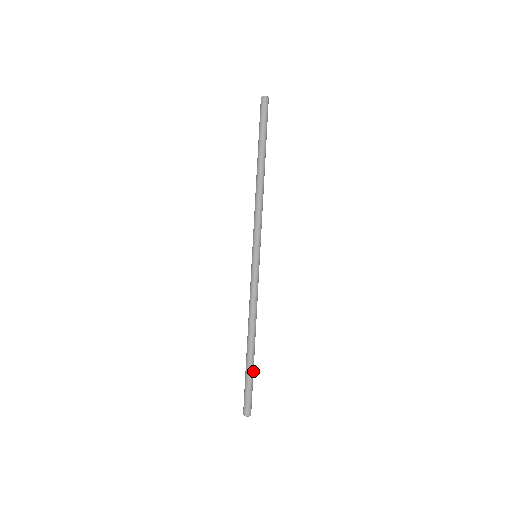
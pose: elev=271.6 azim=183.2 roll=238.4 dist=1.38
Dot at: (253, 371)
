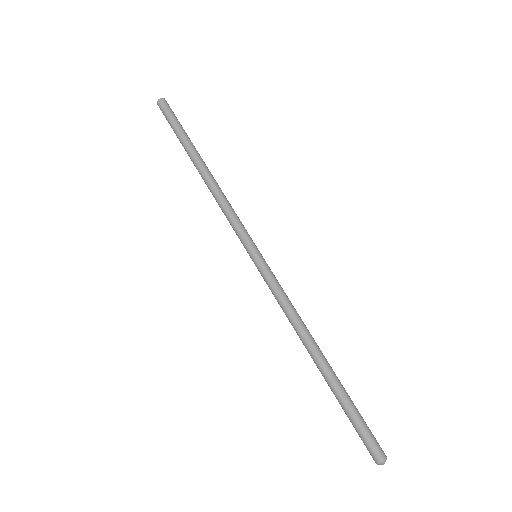
Dot at: (348, 395)
